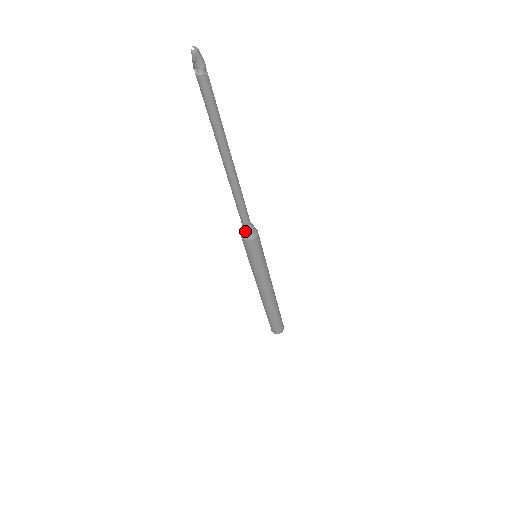
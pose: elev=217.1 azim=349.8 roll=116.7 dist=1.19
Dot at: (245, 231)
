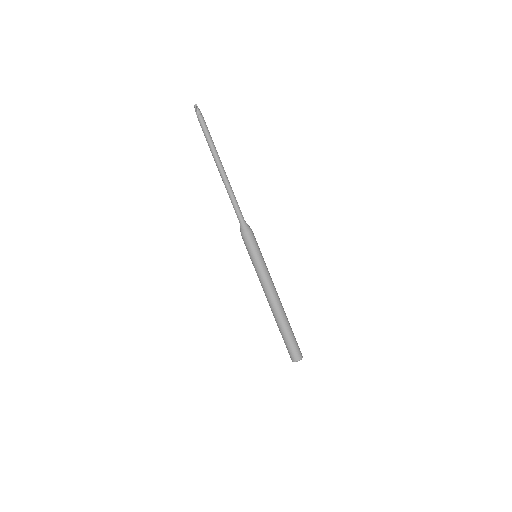
Dot at: (243, 225)
